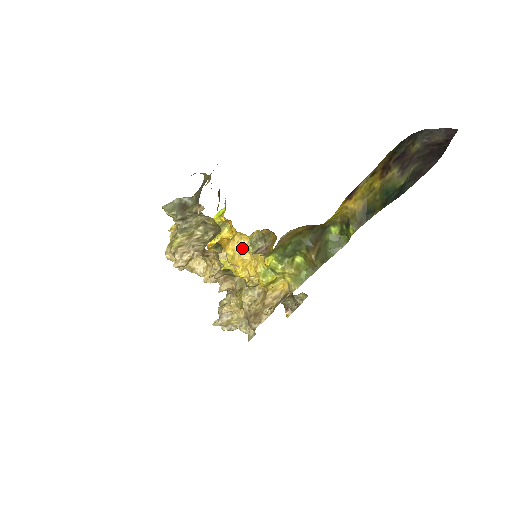
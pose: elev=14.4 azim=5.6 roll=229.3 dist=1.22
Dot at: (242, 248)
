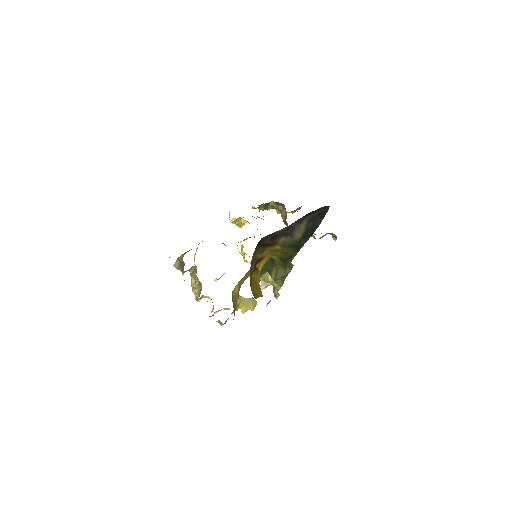
Dot at: (243, 255)
